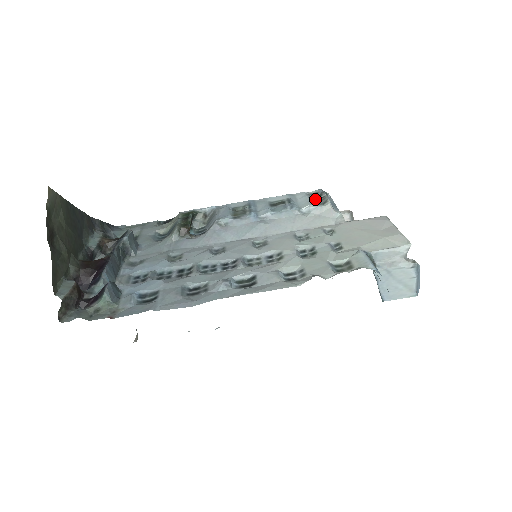
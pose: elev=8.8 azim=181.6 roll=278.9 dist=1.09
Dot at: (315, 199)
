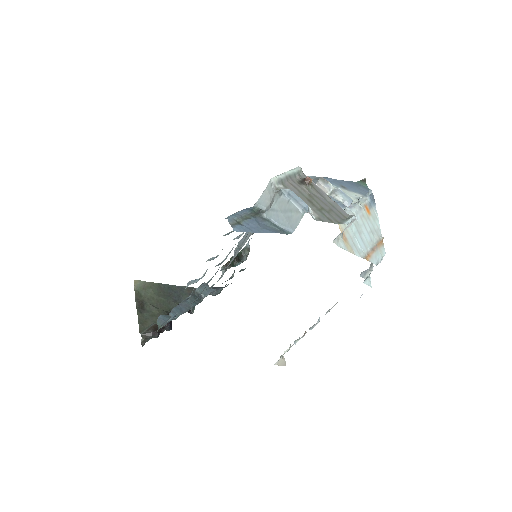
Dot at: occluded
